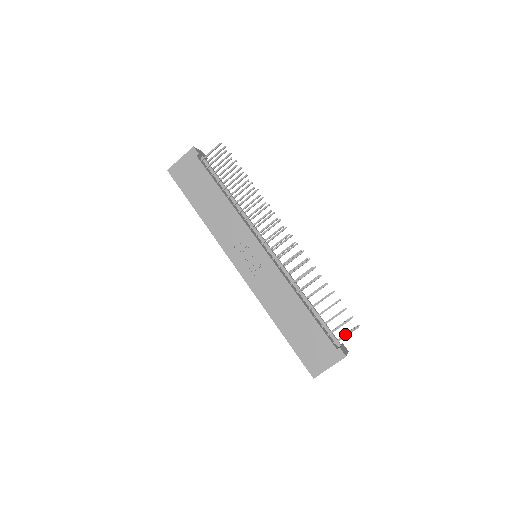
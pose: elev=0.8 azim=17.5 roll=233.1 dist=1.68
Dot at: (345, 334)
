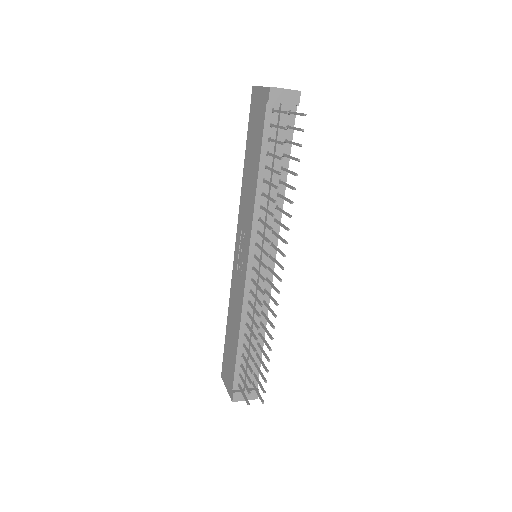
Dot at: (256, 390)
